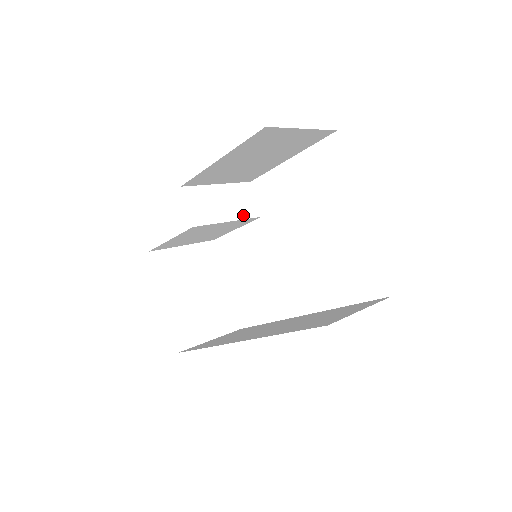
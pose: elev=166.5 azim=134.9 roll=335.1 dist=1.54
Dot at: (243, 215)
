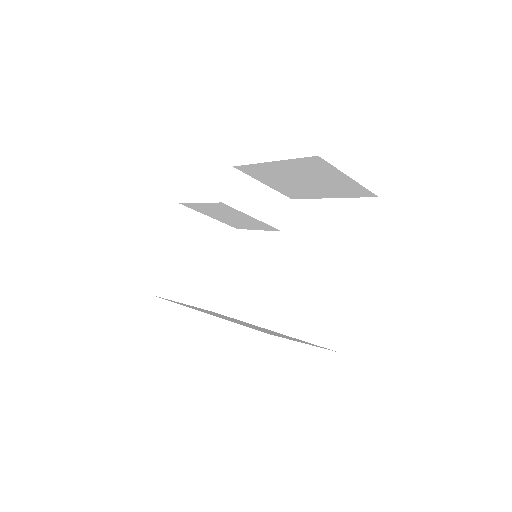
Dot at: (268, 220)
